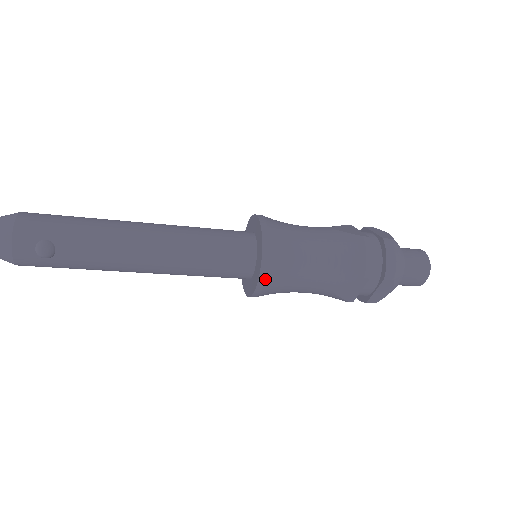
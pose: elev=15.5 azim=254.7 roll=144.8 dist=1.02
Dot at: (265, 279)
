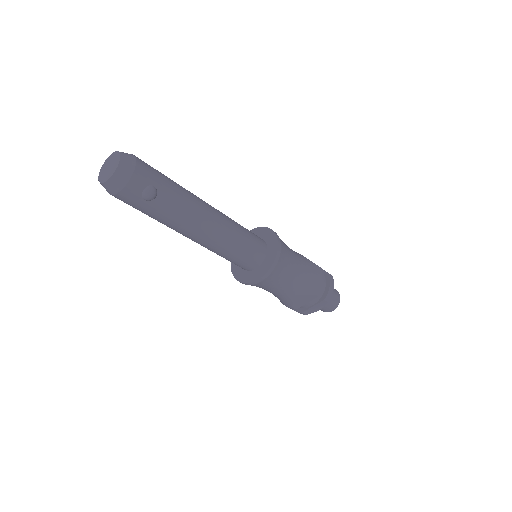
Dot at: (270, 274)
